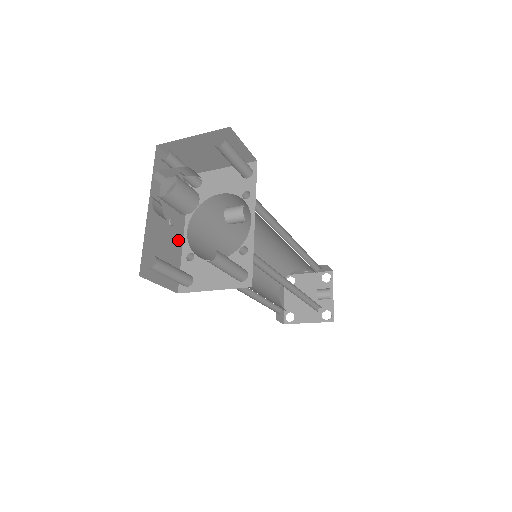
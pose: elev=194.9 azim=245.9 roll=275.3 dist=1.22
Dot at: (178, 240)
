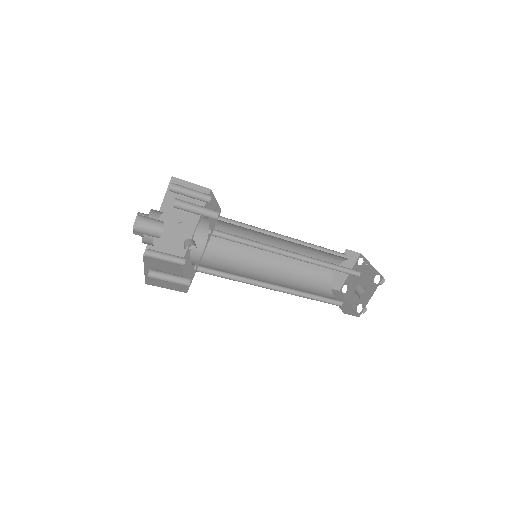
Dot at: (188, 234)
